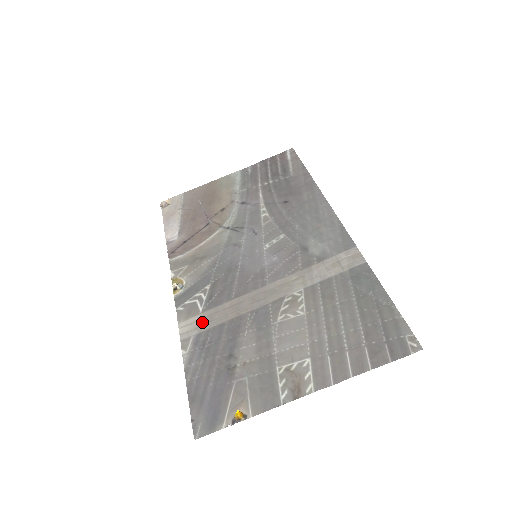
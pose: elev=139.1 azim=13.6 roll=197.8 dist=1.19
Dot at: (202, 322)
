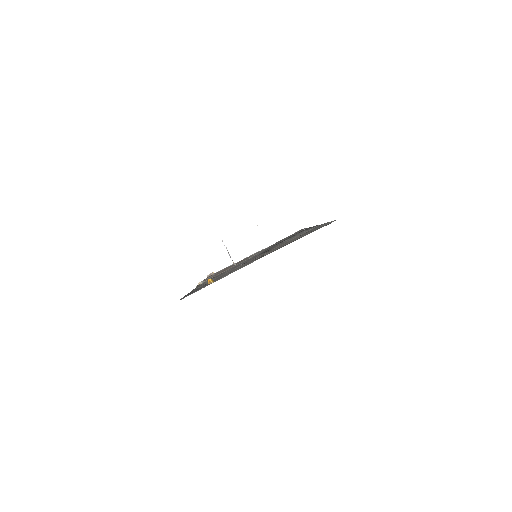
Dot at: occluded
